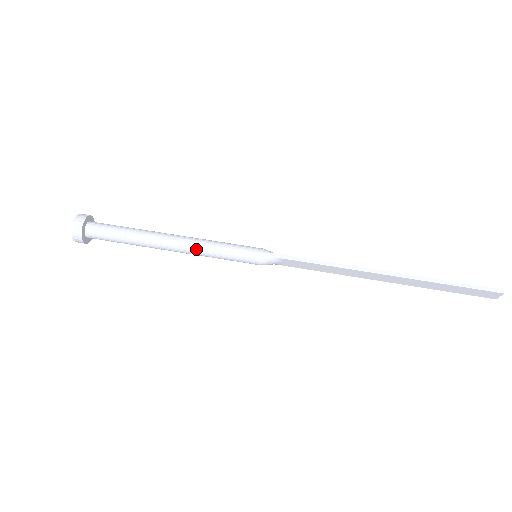
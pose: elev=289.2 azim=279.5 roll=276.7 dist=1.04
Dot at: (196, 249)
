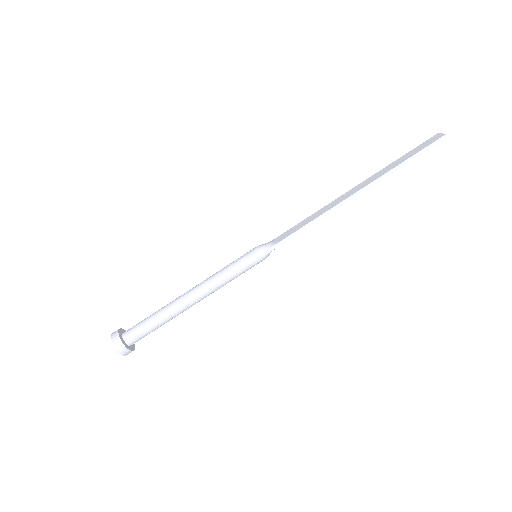
Dot at: (214, 291)
